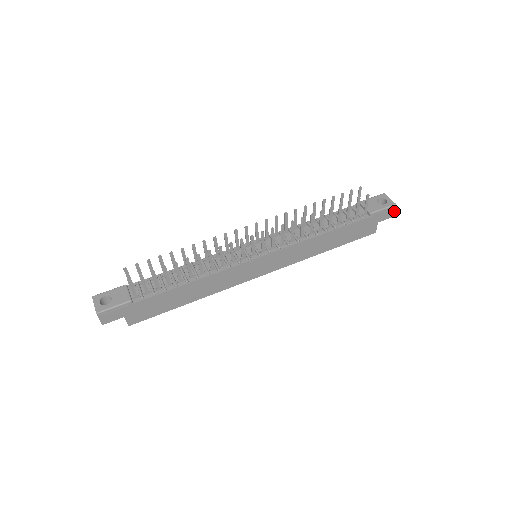
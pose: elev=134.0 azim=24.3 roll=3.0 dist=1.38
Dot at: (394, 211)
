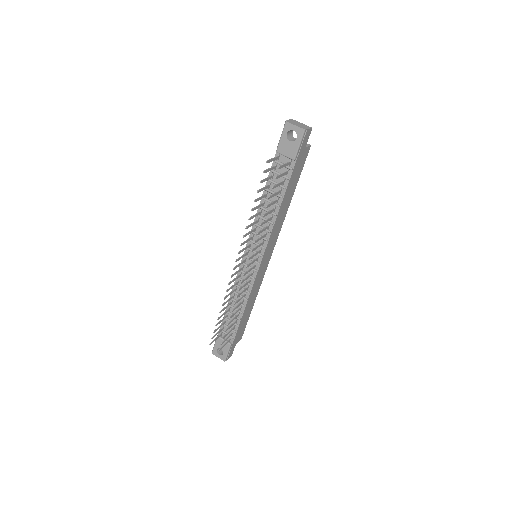
Dot at: (308, 130)
